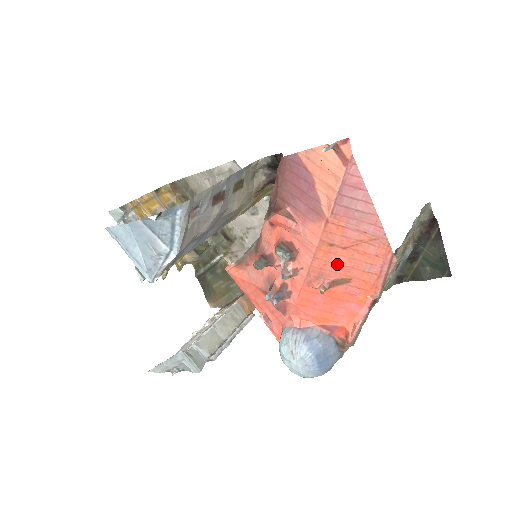
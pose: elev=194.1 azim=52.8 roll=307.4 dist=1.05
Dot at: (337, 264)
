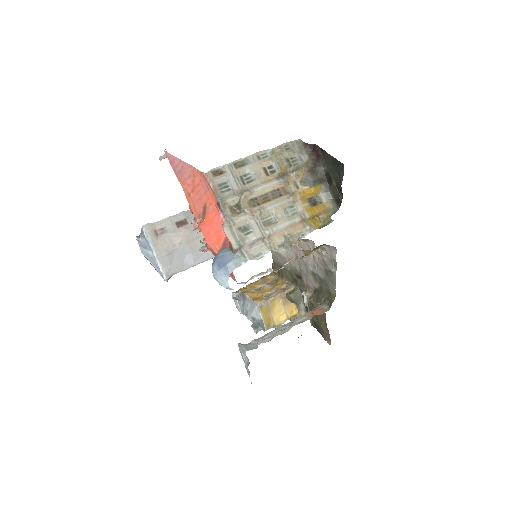
Dot at: (197, 202)
